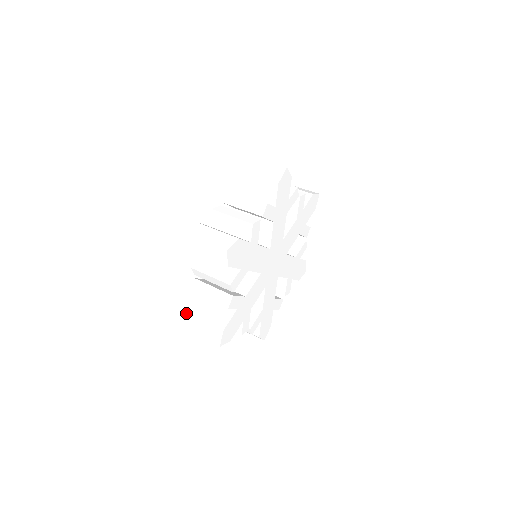
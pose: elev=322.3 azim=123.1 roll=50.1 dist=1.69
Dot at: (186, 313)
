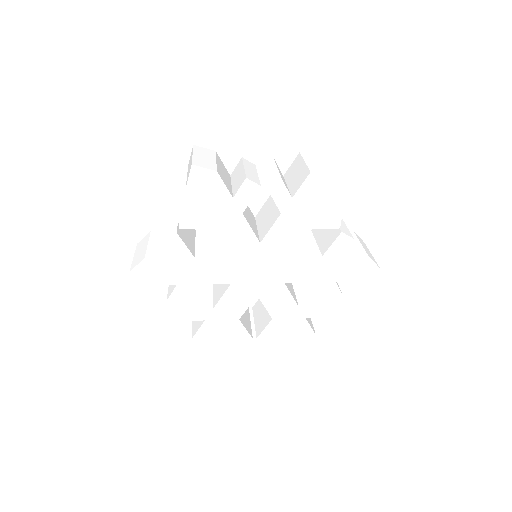
Dot at: occluded
